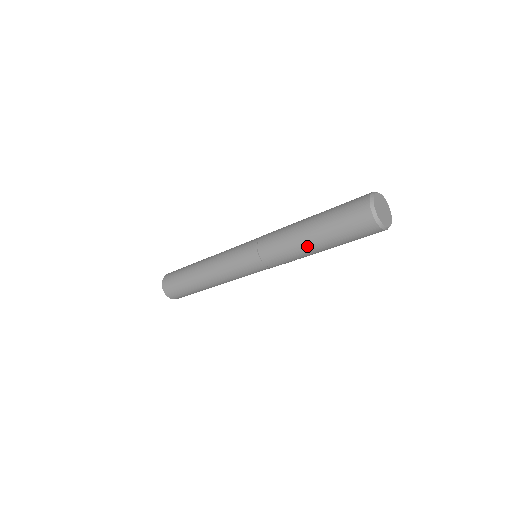
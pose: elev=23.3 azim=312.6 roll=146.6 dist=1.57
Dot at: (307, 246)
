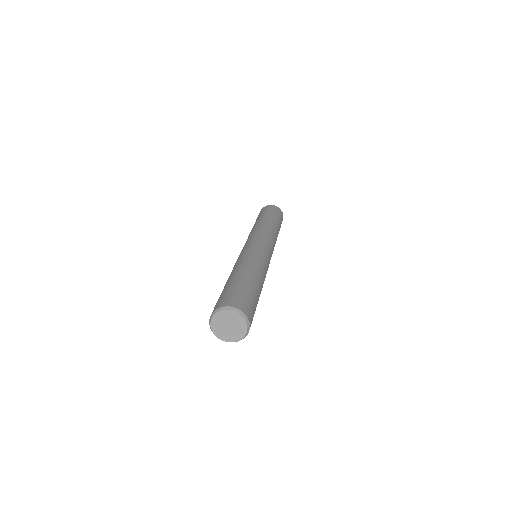
Dot at: occluded
